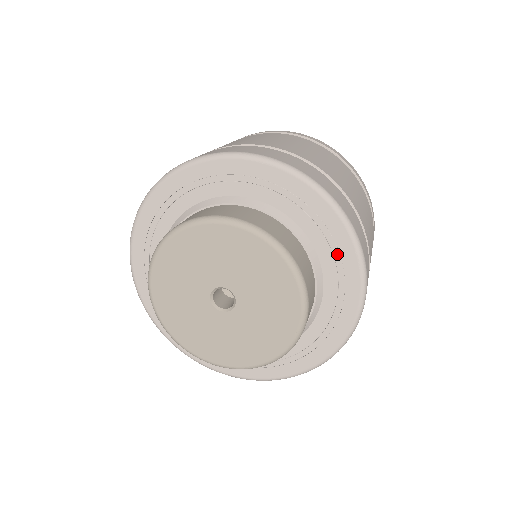
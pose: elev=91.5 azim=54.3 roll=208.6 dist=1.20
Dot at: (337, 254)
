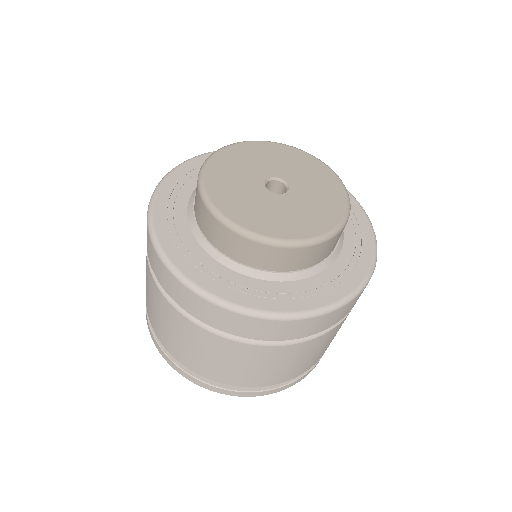
Dot at: (359, 233)
